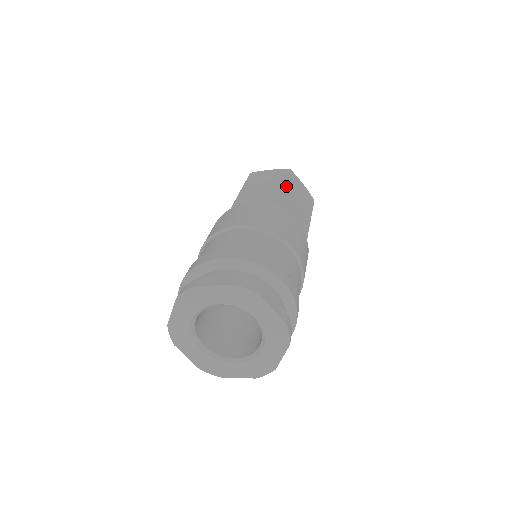
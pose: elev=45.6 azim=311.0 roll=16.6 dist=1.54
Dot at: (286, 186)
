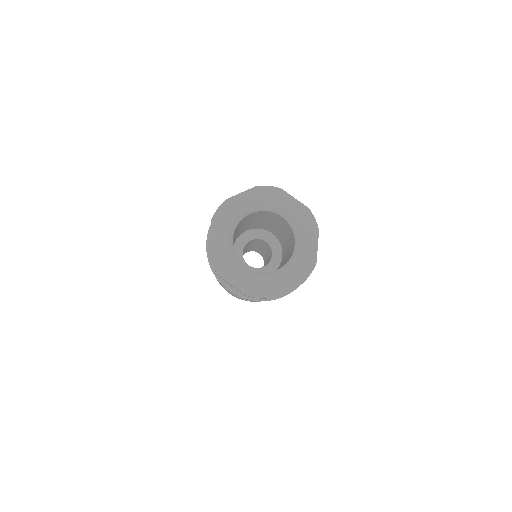
Dot at: occluded
